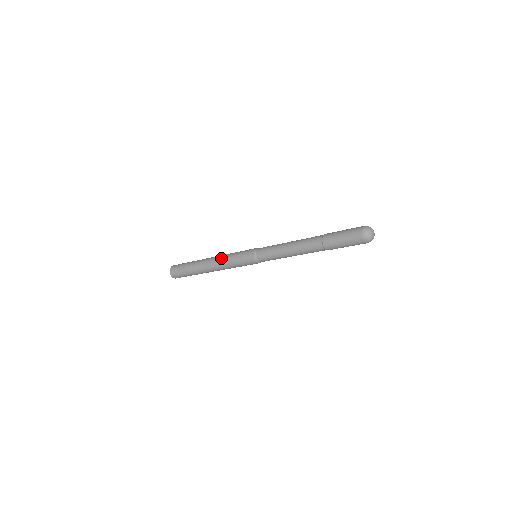
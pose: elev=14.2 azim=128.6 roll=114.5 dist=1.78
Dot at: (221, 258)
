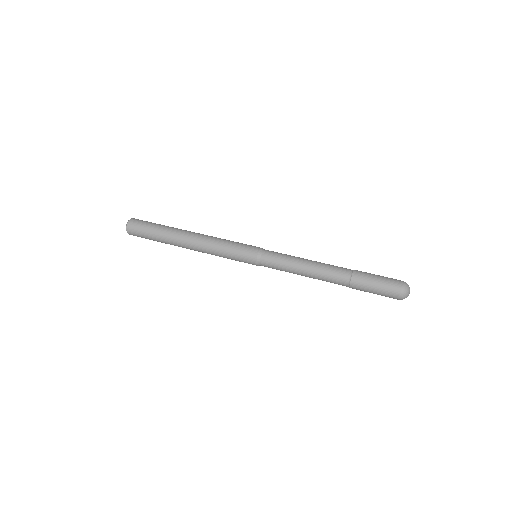
Dot at: (208, 250)
